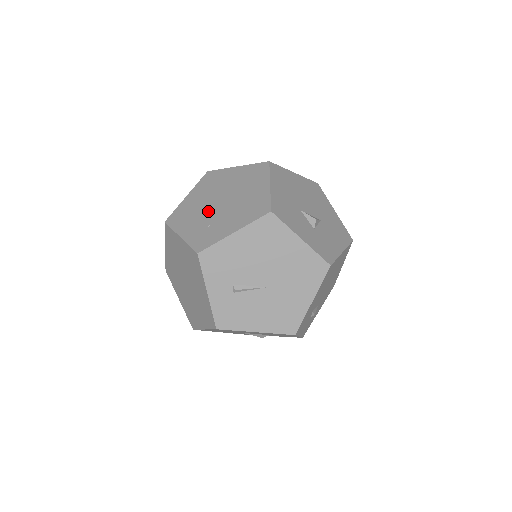
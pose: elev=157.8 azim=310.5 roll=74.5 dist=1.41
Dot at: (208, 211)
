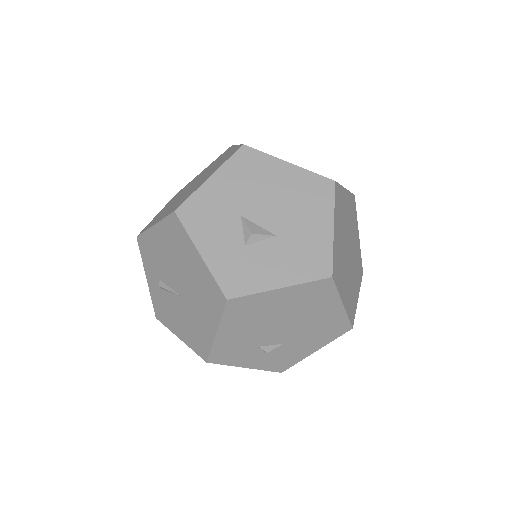
Dot at: occluded
